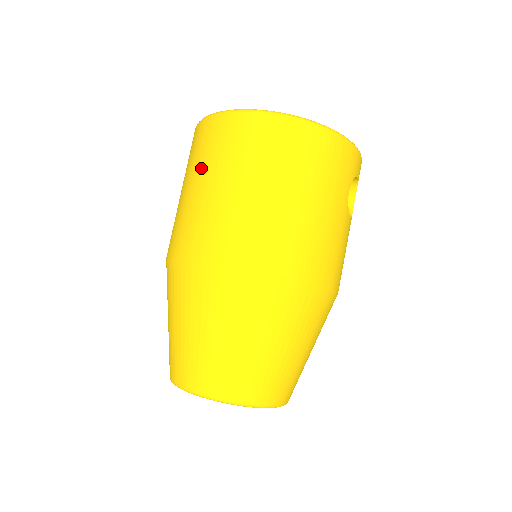
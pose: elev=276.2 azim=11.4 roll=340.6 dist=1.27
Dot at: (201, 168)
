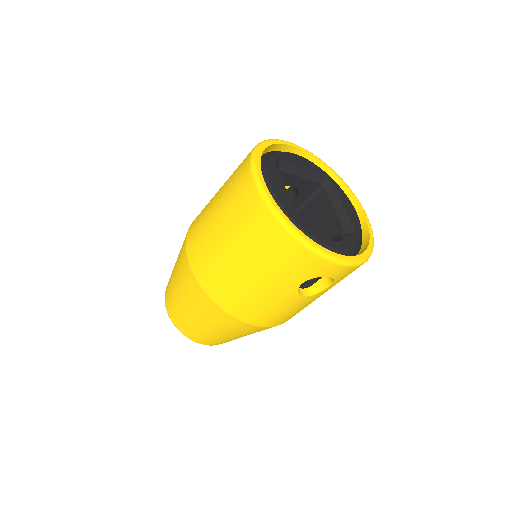
Dot at: (224, 186)
